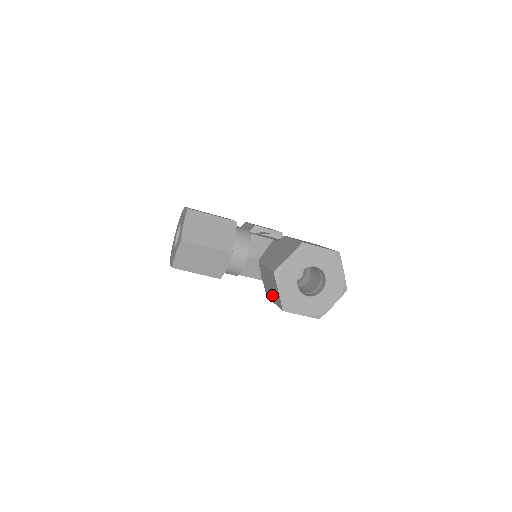
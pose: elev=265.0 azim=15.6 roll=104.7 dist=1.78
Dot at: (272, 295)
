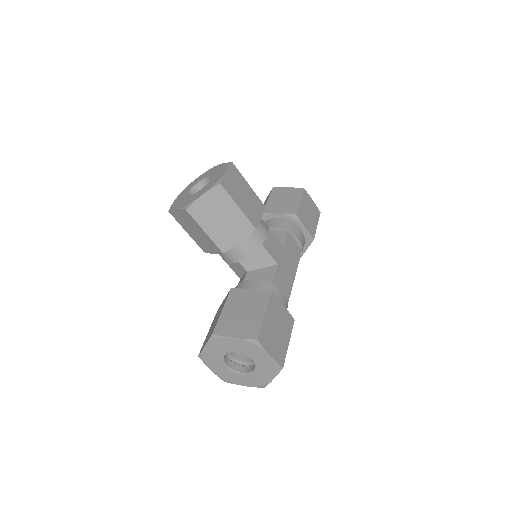
Dot at: (211, 327)
